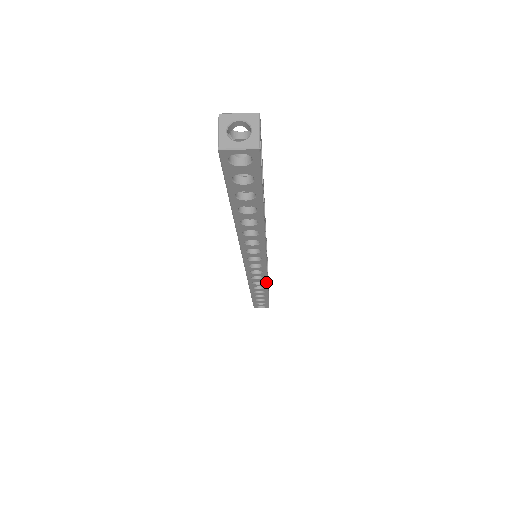
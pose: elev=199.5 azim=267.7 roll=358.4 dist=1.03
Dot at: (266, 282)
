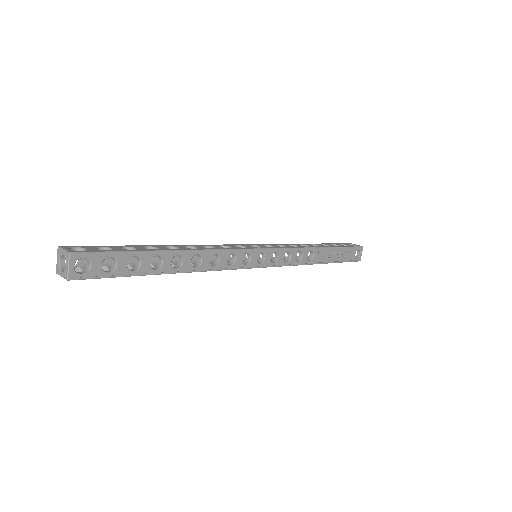
Dot at: (295, 265)
